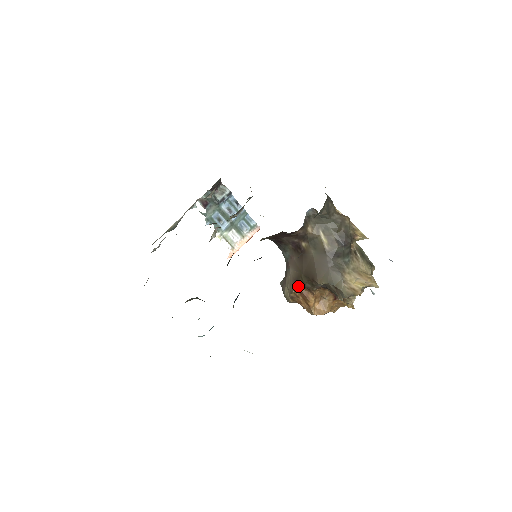
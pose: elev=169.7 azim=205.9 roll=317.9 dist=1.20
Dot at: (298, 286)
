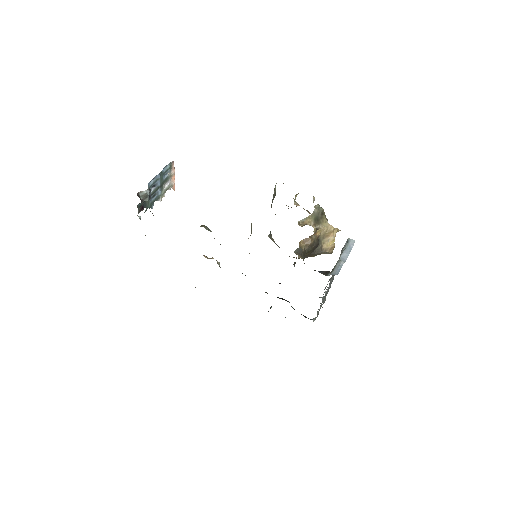
Dot at: occluded
